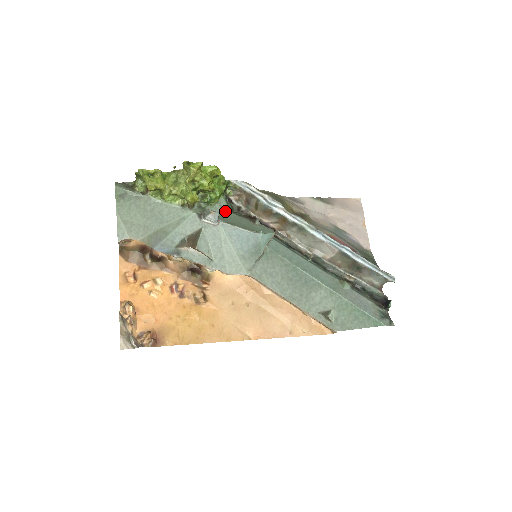
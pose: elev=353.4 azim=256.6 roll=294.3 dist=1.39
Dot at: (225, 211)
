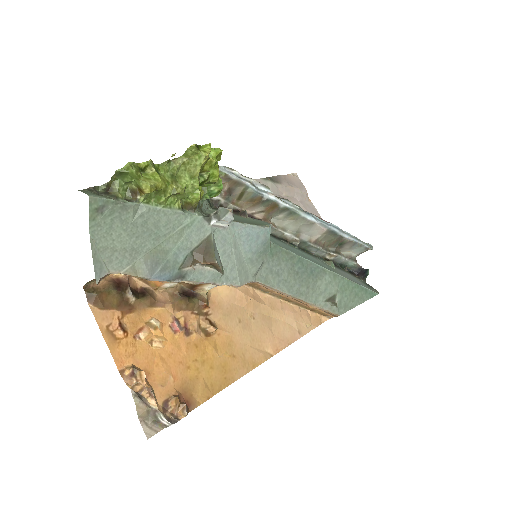
Dot at: (209, 208)
